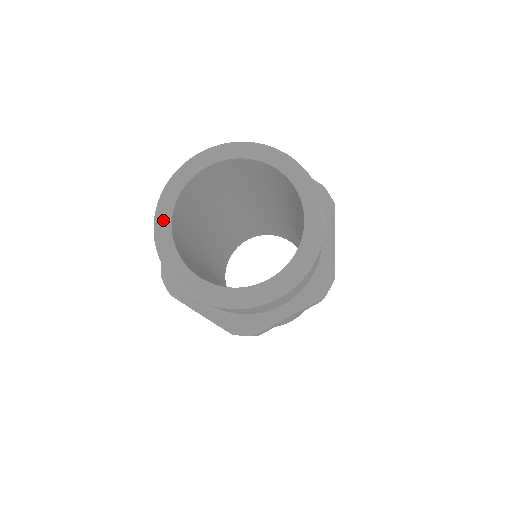
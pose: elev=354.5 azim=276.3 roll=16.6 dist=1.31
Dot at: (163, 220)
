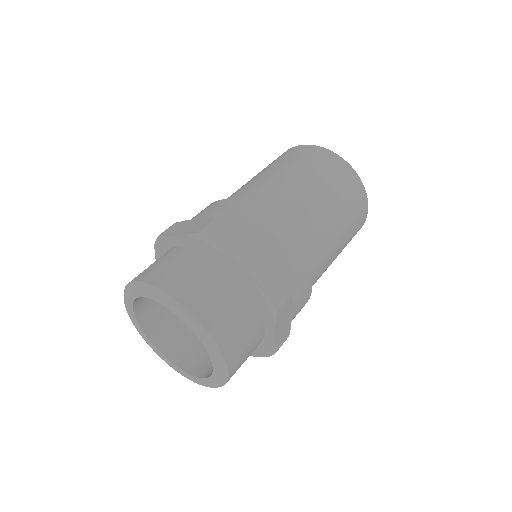
Dot at: (129, 311)
